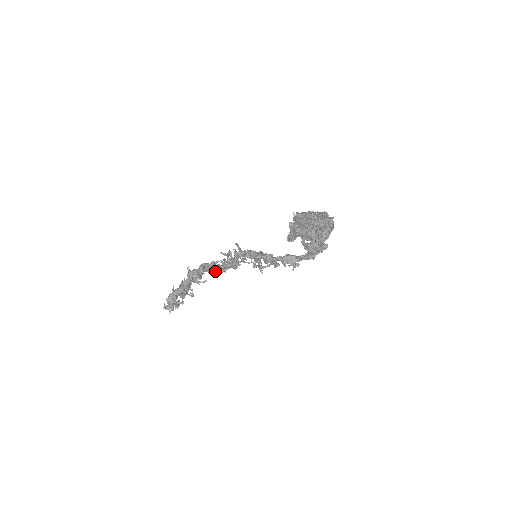
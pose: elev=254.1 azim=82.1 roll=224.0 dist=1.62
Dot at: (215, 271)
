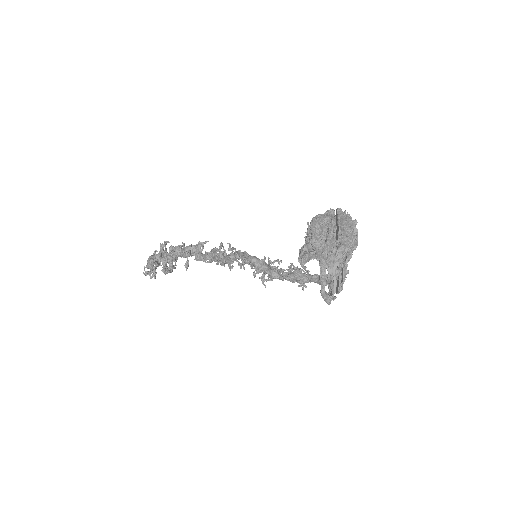
Dot at: (204, 259)
